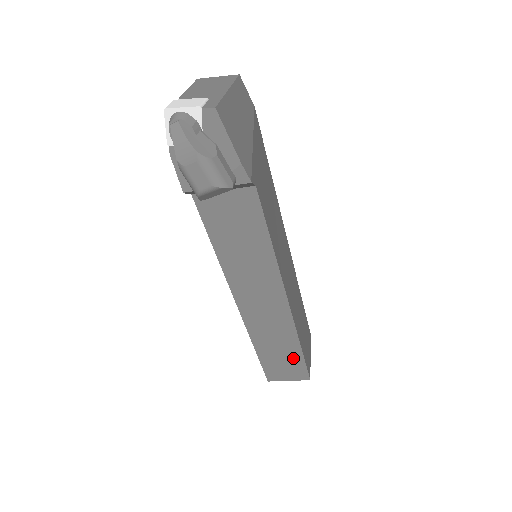
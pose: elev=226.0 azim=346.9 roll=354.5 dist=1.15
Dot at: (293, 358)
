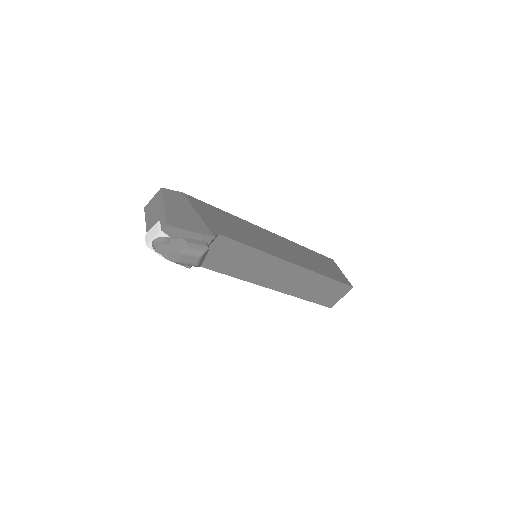
Dot at: (330, 286)
